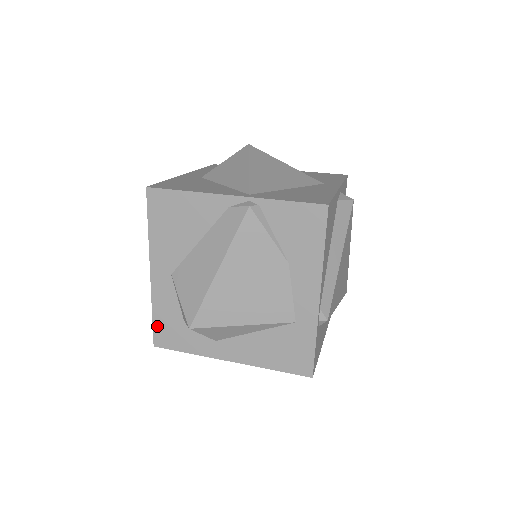
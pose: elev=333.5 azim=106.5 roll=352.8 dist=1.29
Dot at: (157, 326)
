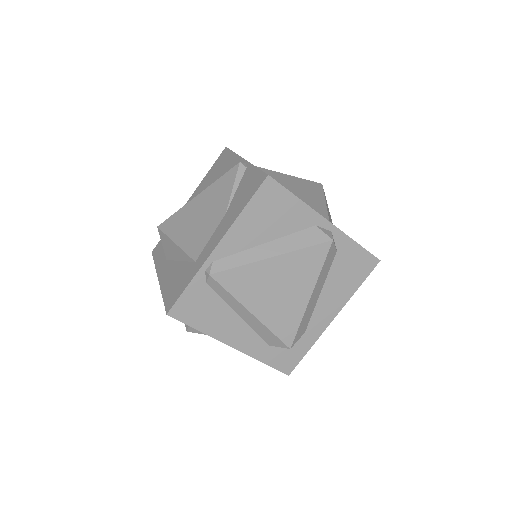
Dot at: occluded
